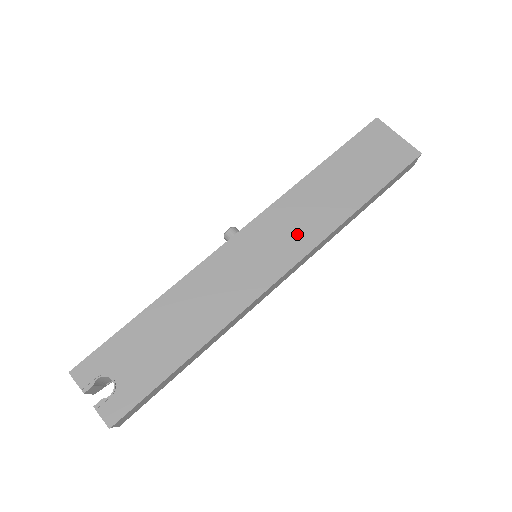
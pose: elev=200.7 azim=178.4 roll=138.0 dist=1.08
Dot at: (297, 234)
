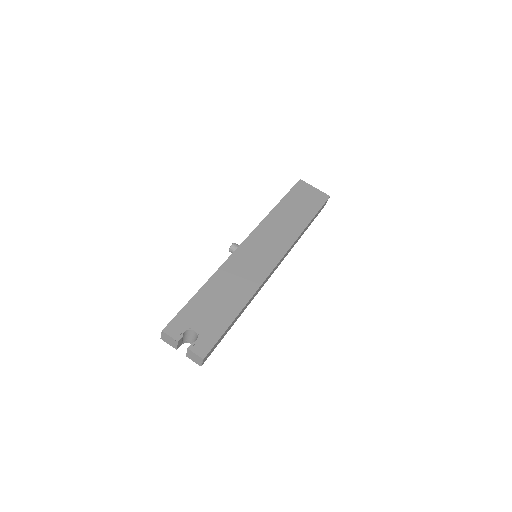
Dot at: (279, 239)
